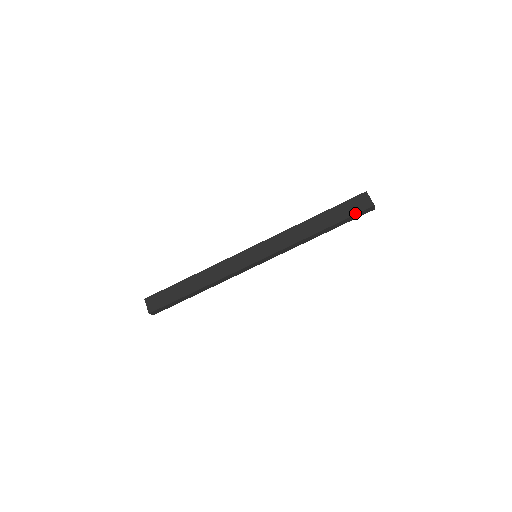
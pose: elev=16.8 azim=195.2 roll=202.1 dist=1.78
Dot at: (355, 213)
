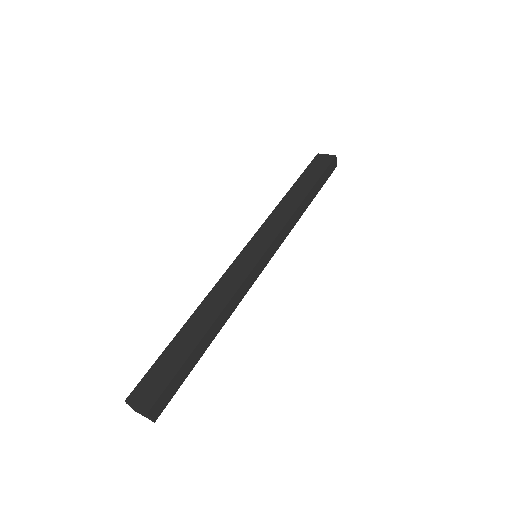
Dot at: (325, 168)
